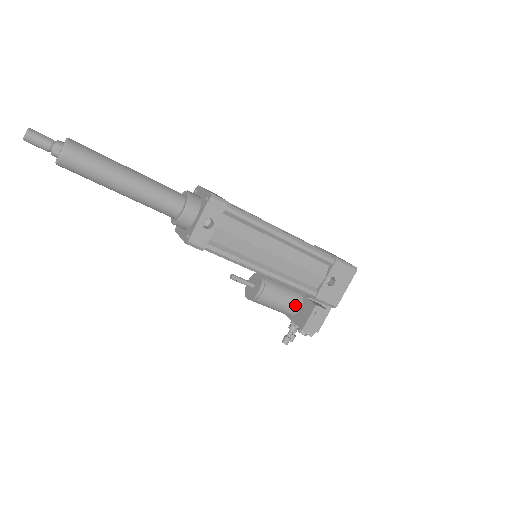
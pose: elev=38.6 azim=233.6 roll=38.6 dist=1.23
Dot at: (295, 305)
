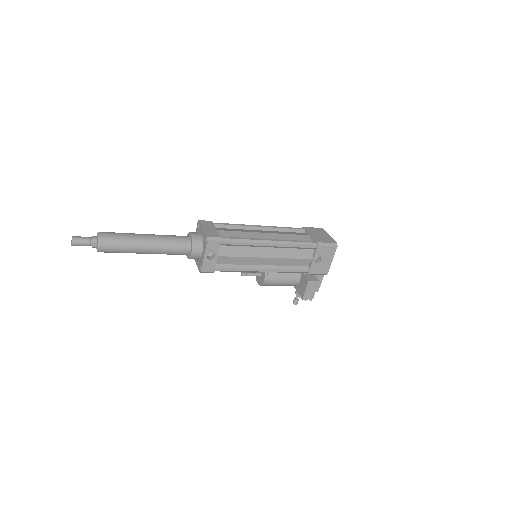
Dot at: (295, 280)
